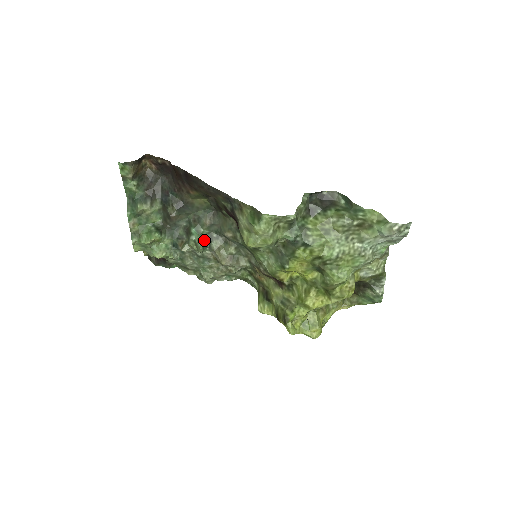
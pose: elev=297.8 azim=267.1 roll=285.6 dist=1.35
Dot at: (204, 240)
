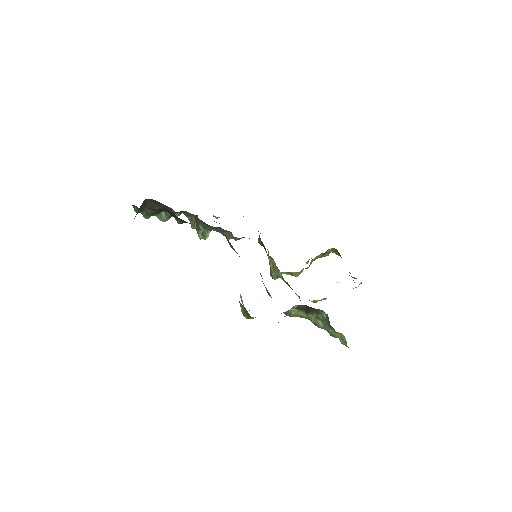
Dot at: occluded
